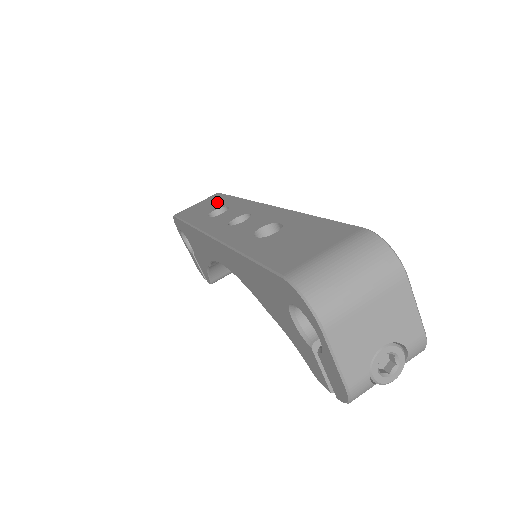
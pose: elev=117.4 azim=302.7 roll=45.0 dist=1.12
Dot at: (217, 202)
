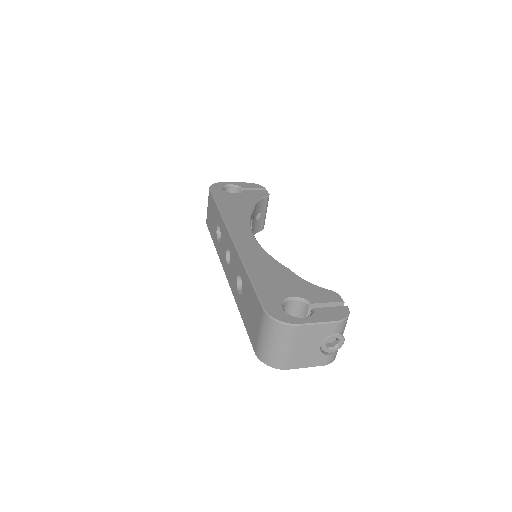
Dot at: (213, 213)
